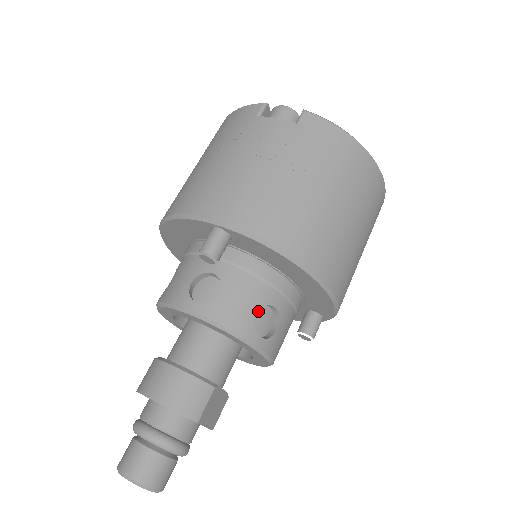
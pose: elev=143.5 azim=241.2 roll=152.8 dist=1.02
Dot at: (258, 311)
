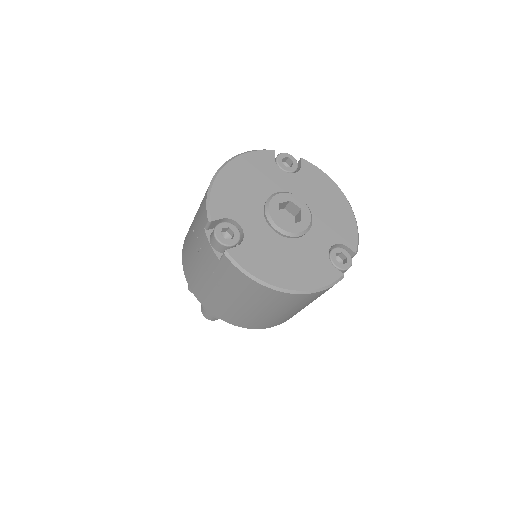
Dot at: occluded
